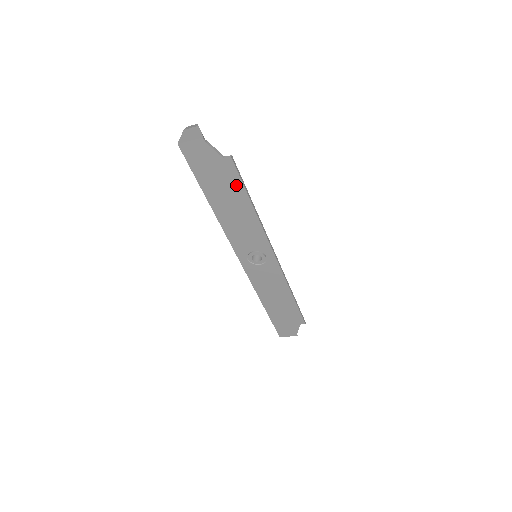
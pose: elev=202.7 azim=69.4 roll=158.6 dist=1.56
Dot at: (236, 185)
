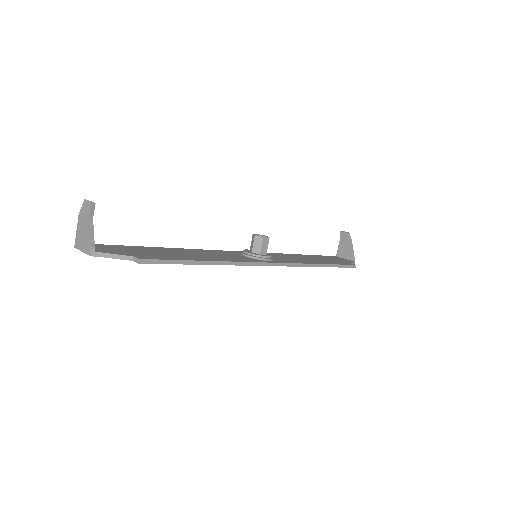
Dot at: occluded
